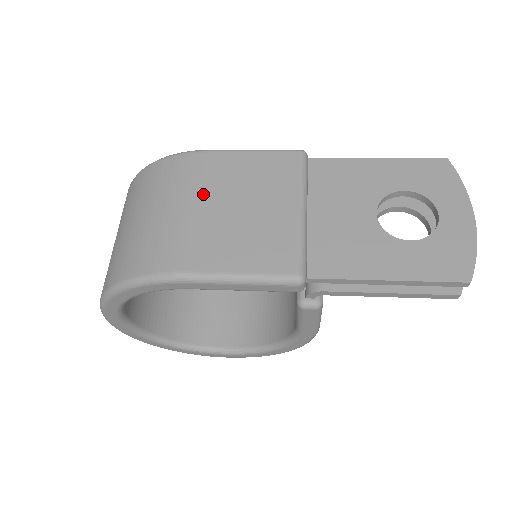
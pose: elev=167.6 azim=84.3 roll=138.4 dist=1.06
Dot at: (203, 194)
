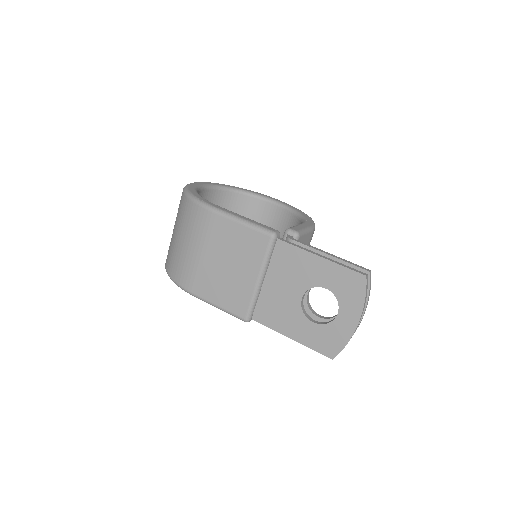
Dot at: (208, 247)
